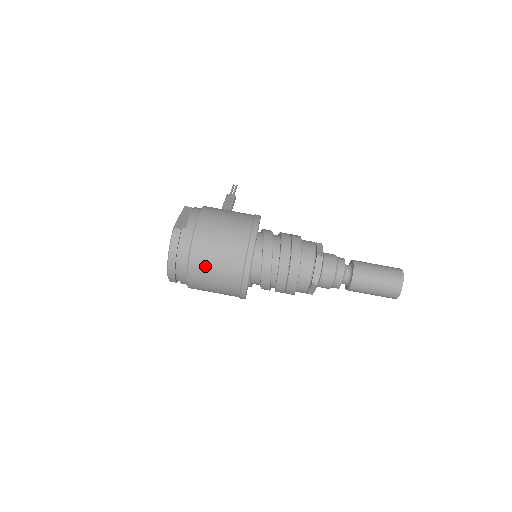
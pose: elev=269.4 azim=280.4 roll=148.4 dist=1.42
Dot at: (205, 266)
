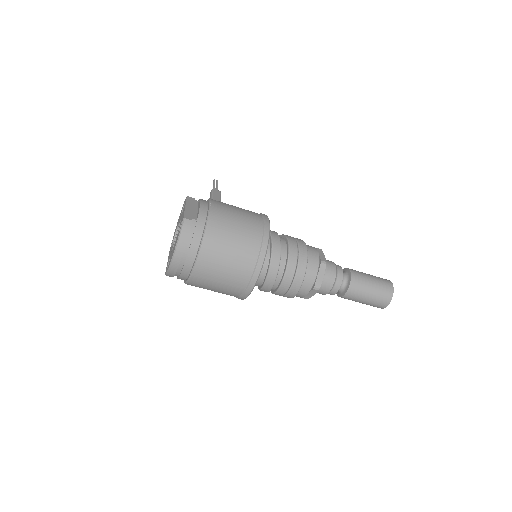
Dot at: (215, 262)
